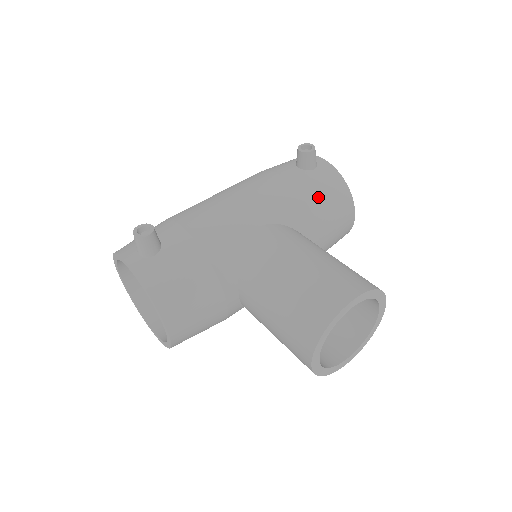
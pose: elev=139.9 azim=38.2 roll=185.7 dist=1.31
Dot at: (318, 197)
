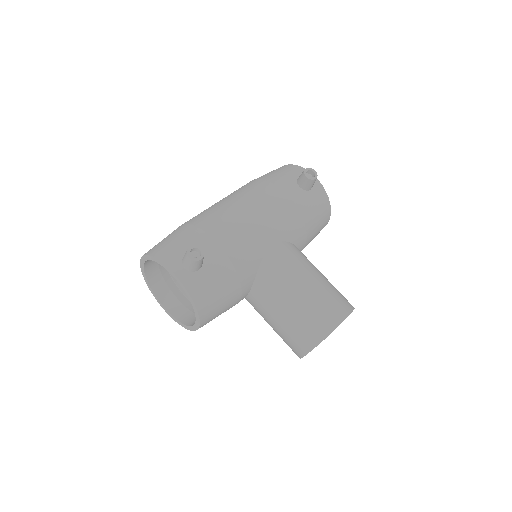
Dot at: (312, 216)
